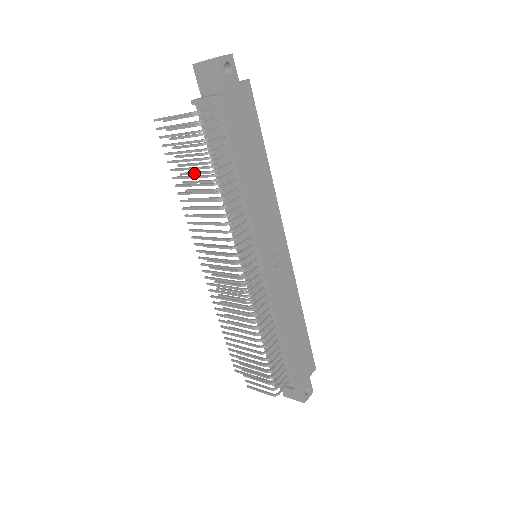
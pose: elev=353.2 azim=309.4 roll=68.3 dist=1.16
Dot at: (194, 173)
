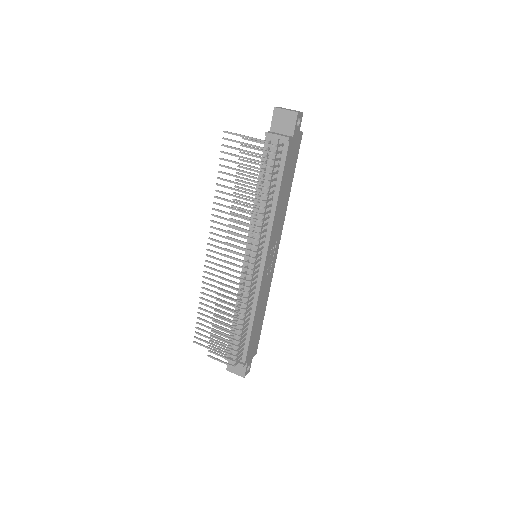
Dot at: (250, 183)
